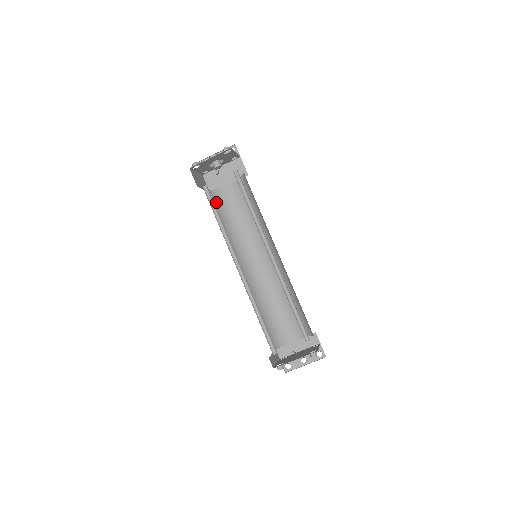
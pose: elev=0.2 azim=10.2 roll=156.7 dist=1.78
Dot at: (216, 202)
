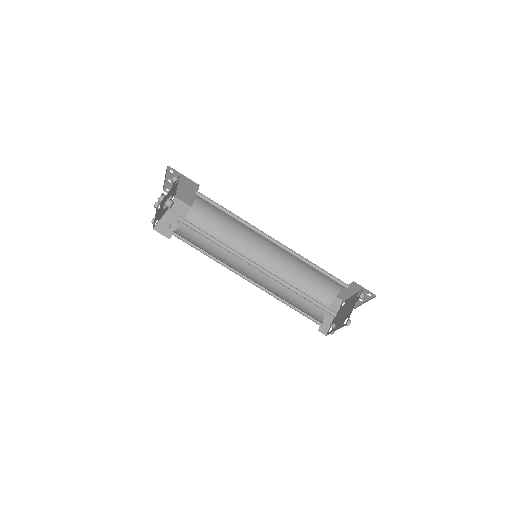
Dot at: (199, 220)
